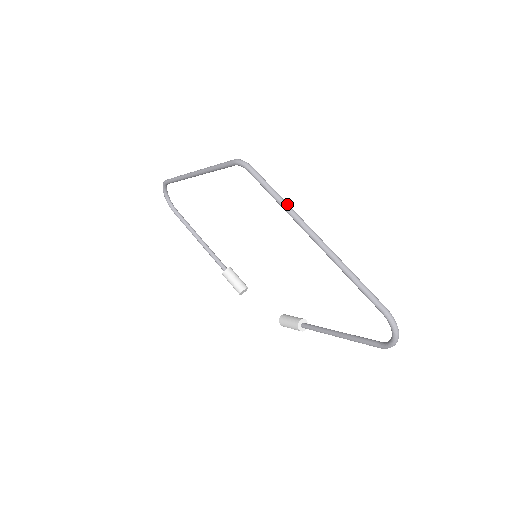
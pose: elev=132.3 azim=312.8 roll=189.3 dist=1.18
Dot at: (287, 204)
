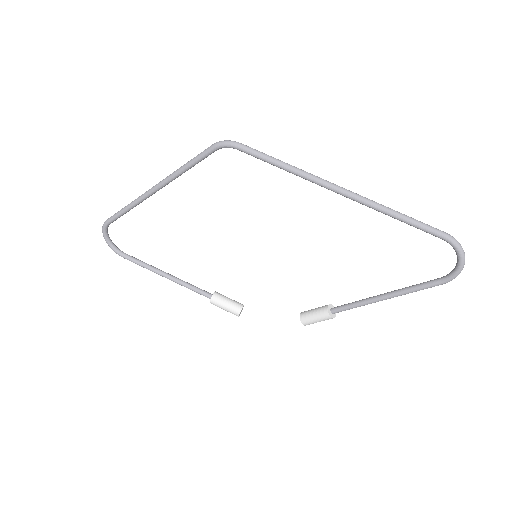
Dot at: (296, 167)
